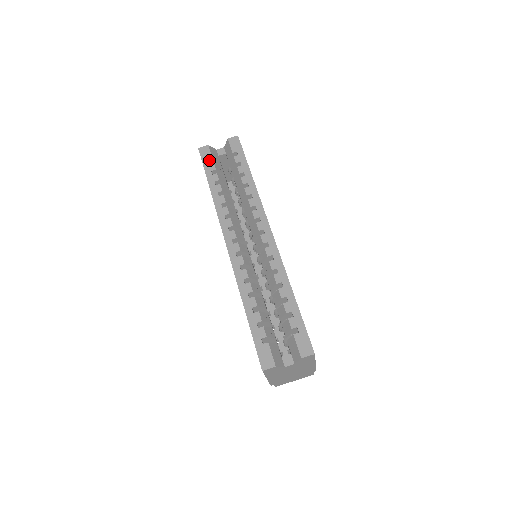
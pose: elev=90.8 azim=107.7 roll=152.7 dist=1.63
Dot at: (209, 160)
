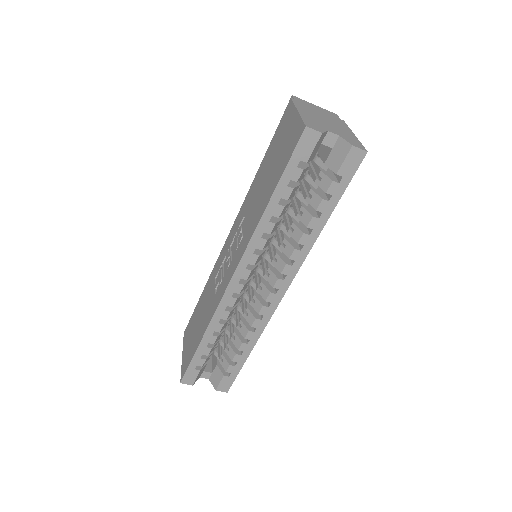
Dot at: (302, 160)
